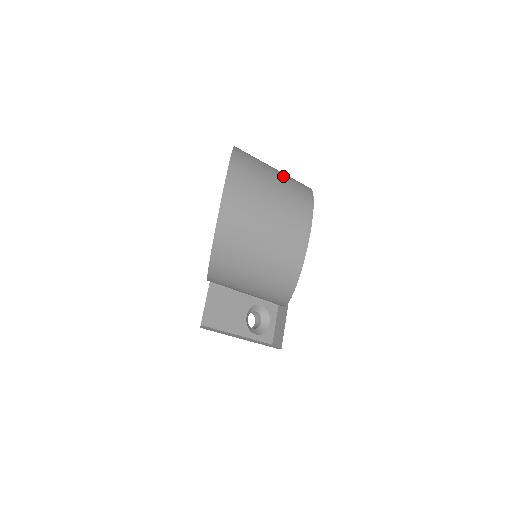
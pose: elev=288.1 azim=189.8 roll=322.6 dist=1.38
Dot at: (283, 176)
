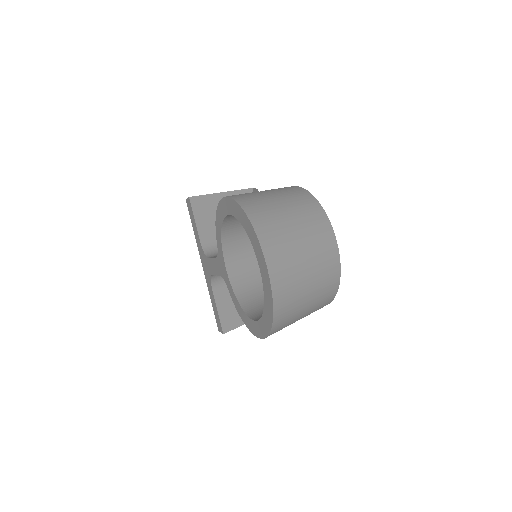
Dot at: (293, 207)
